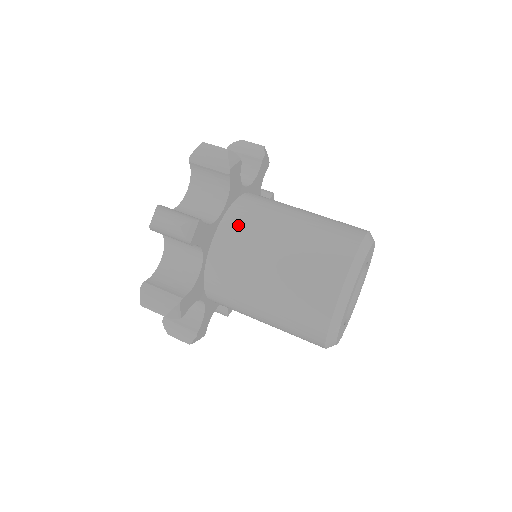
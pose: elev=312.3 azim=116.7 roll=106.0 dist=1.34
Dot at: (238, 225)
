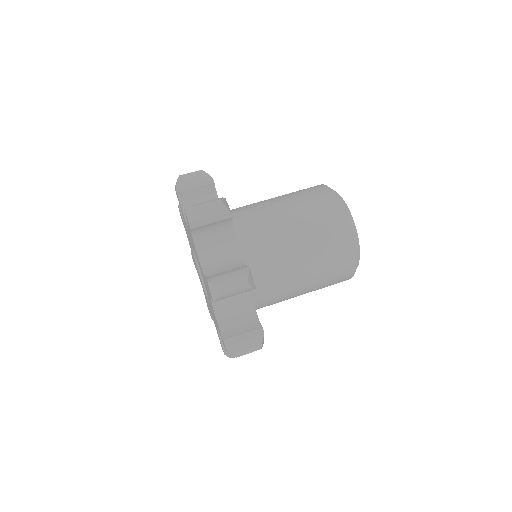
Dot at: (241, 214)
